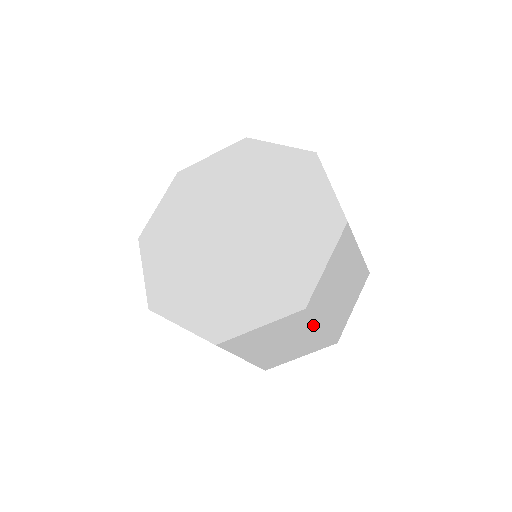
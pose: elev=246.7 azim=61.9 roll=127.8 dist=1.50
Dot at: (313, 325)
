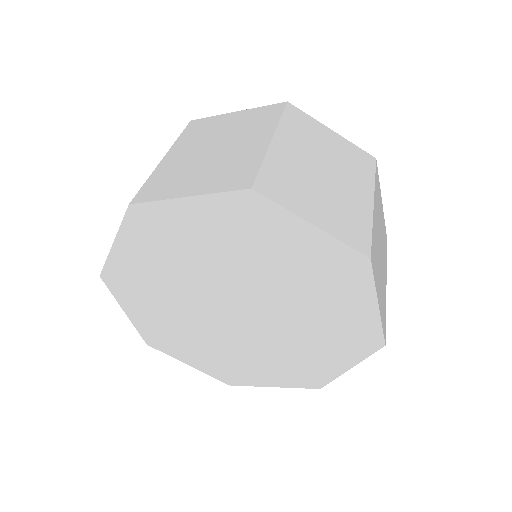
Dot at: occluded
